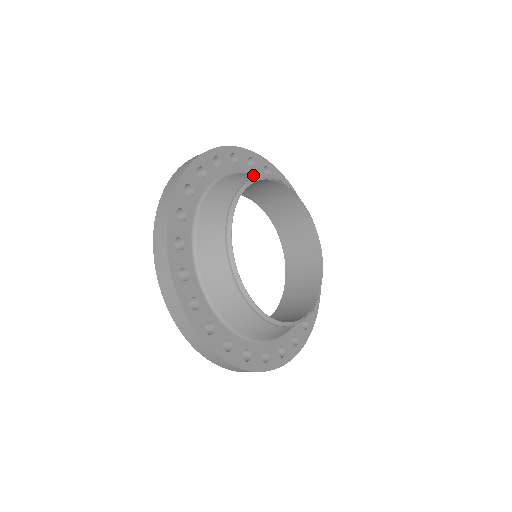
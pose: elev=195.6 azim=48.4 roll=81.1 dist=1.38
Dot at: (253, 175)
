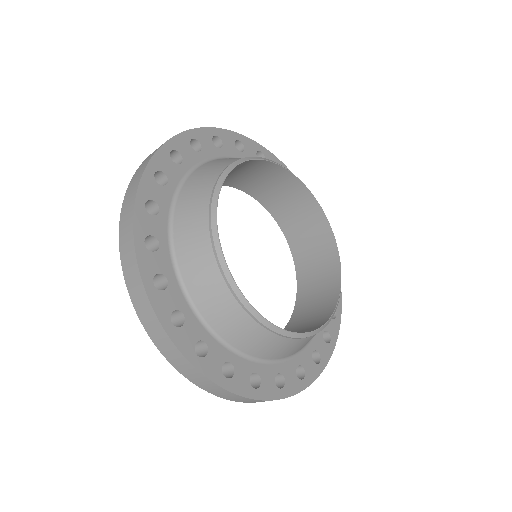
Dot at: occluded
